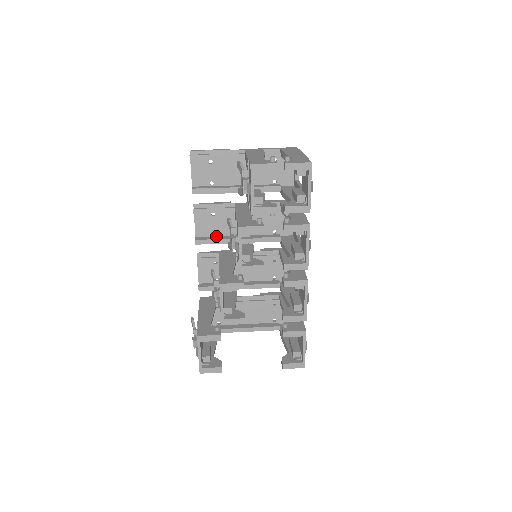
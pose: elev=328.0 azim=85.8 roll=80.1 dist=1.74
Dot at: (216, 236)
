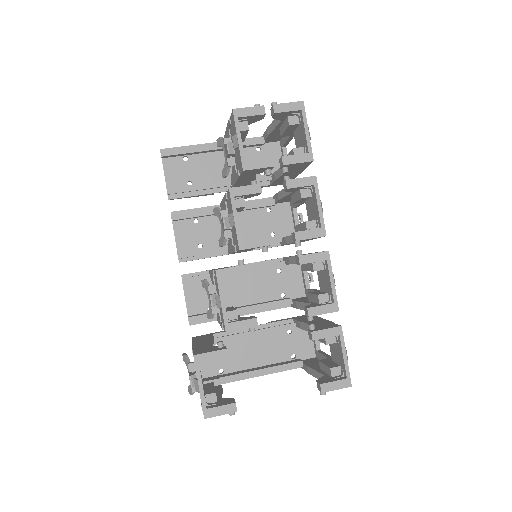
Dot at: occluded
